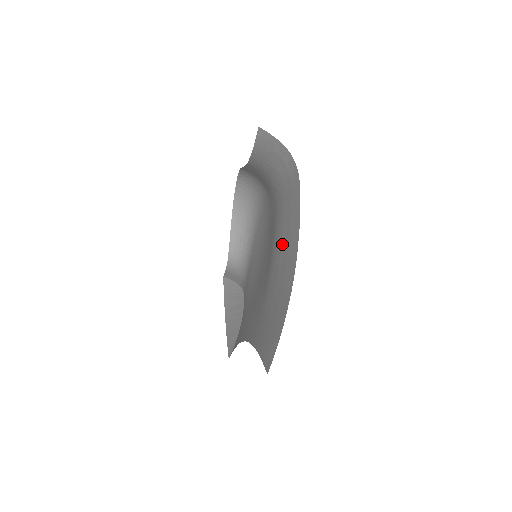
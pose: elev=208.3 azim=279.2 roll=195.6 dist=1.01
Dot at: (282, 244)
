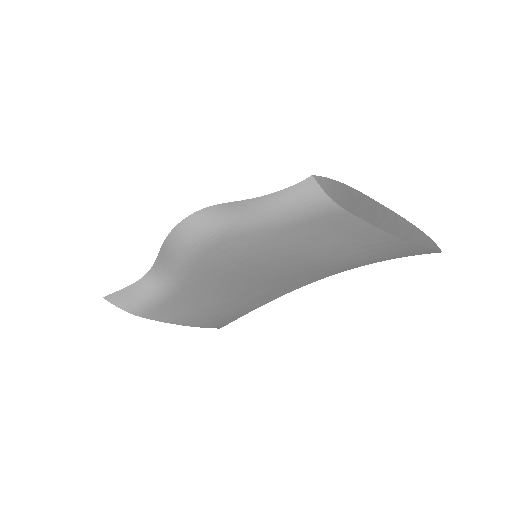
Dot at: (348, 232)
